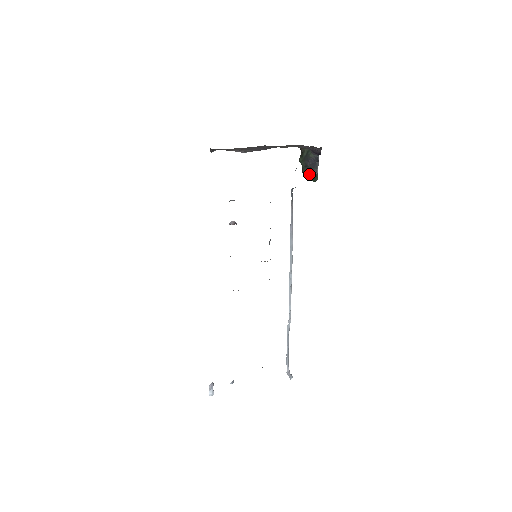
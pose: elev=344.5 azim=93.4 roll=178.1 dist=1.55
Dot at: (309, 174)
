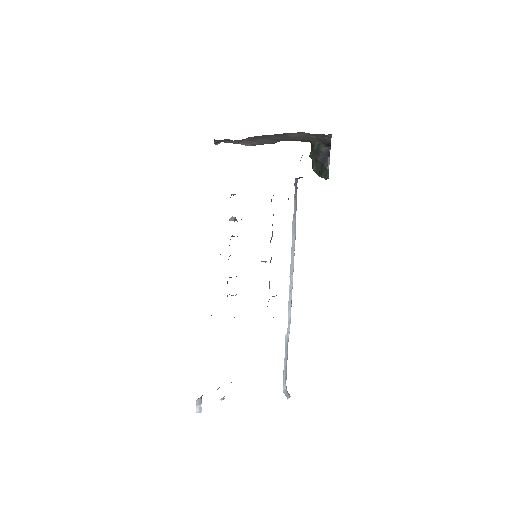
Dot at: (319, 170)
